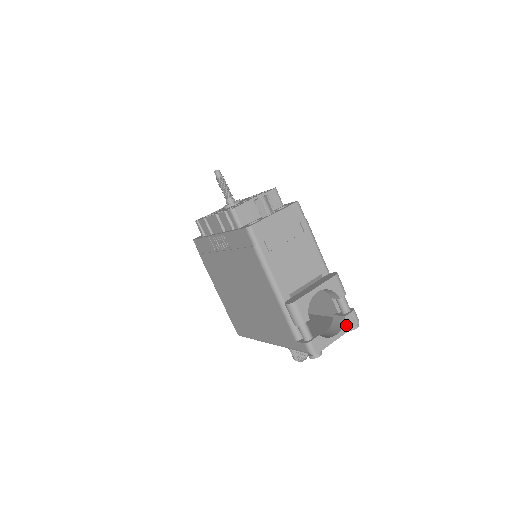
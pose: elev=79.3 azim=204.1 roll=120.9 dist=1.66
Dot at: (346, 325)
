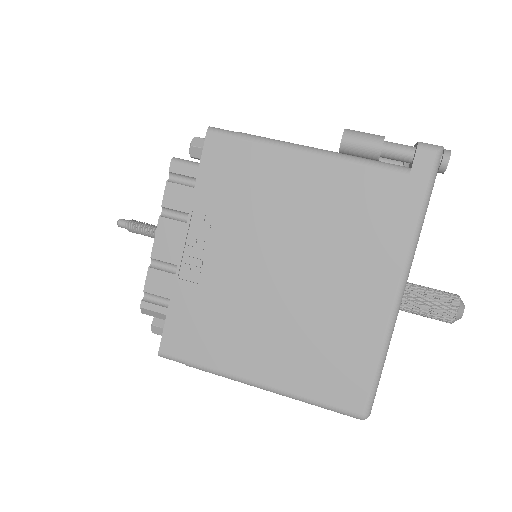
Dot at: occluded
